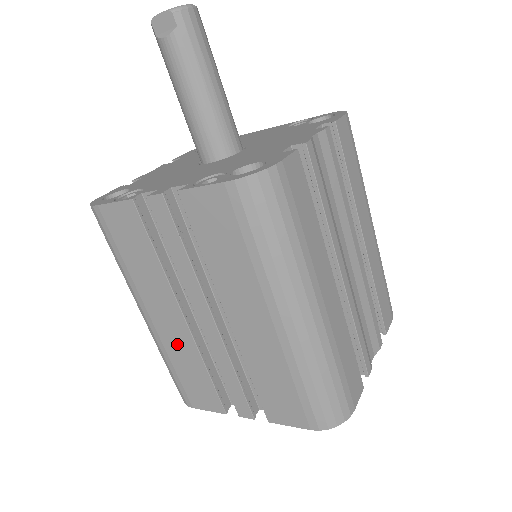
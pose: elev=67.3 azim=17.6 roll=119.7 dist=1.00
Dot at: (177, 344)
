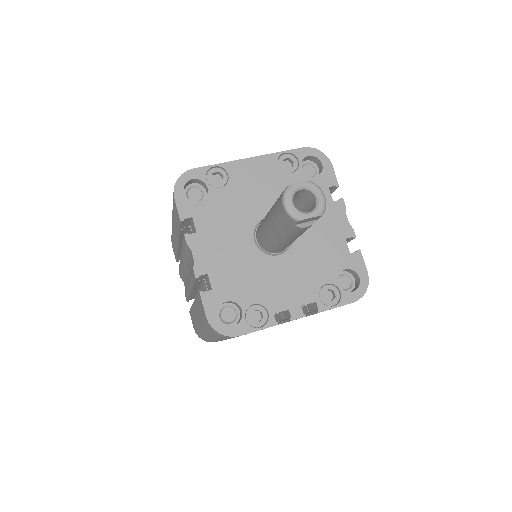
Dot at: occluded
